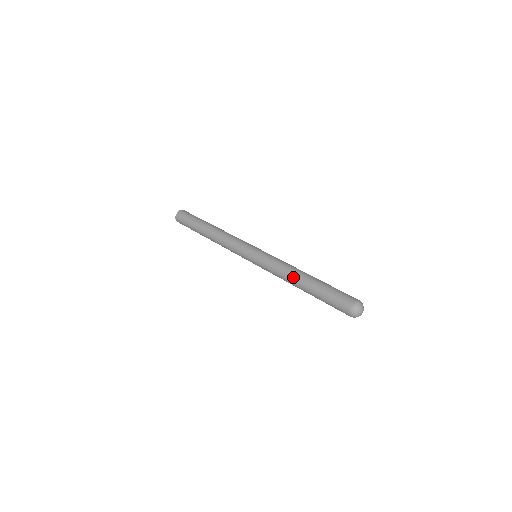
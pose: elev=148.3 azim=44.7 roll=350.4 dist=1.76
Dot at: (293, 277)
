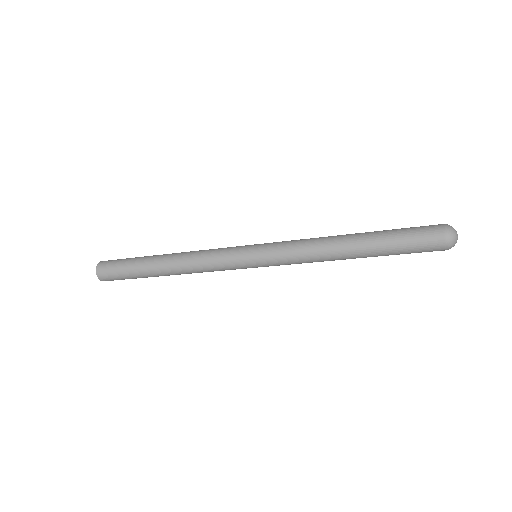
Dot at: occluded
